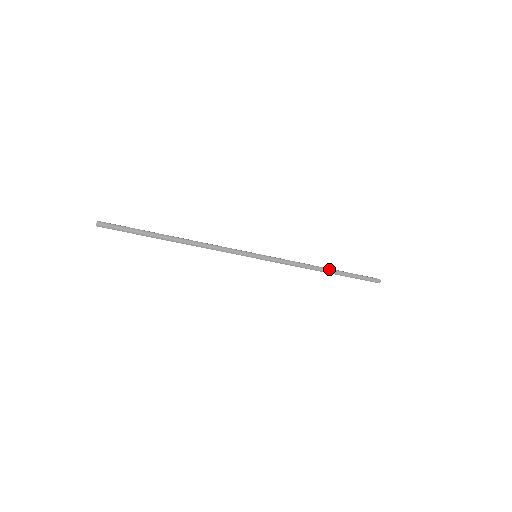
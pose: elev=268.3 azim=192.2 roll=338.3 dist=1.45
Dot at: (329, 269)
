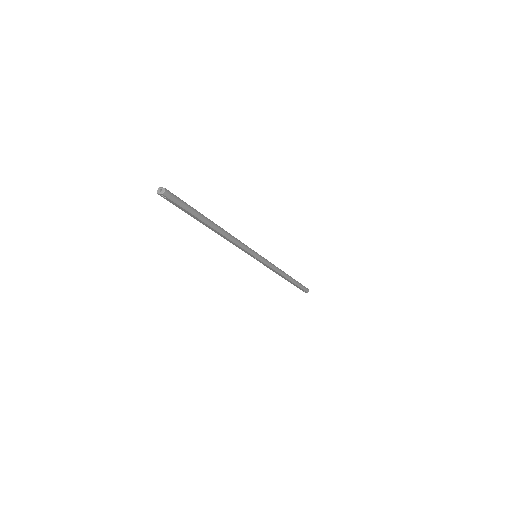
Dot at: (290, 276)
